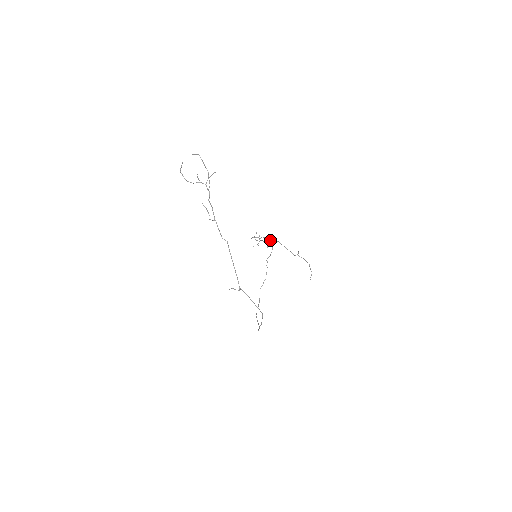
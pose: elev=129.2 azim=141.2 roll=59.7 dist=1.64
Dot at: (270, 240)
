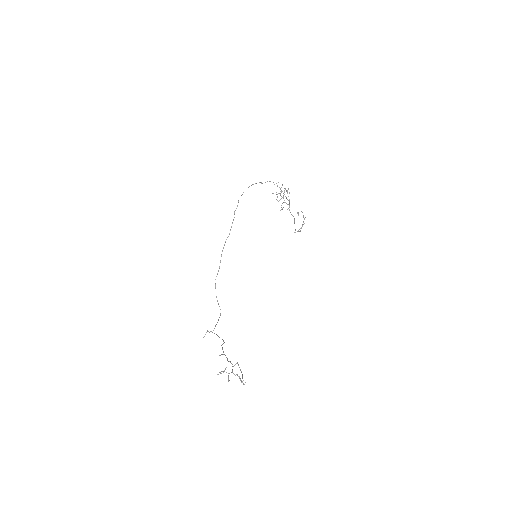
Dot at: occluded
